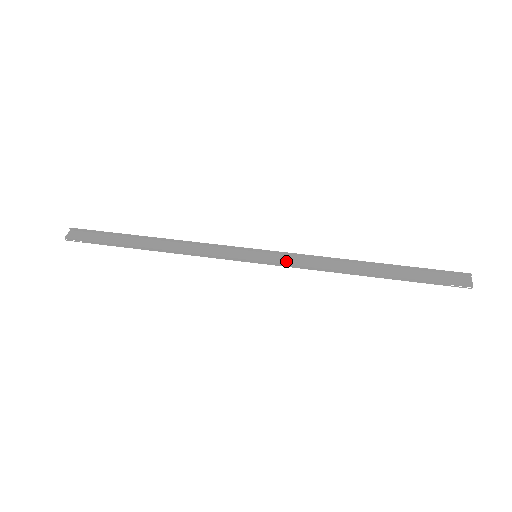
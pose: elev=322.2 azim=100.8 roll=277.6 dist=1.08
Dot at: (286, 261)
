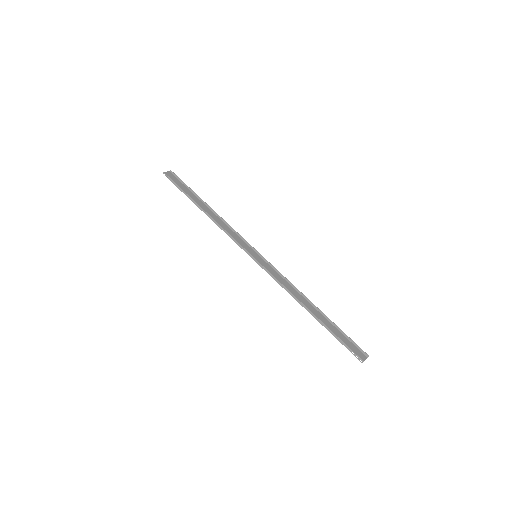
Dot at: (270, 270)
